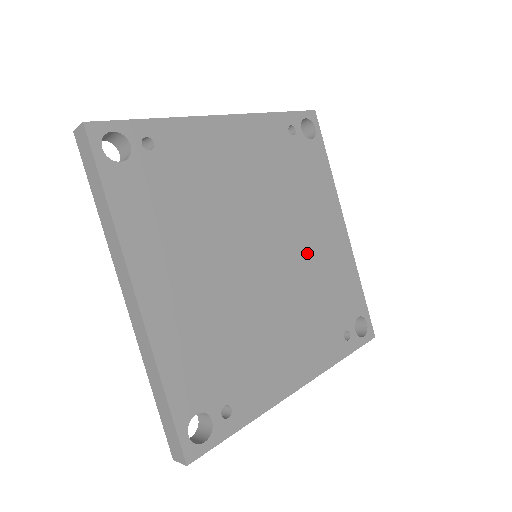
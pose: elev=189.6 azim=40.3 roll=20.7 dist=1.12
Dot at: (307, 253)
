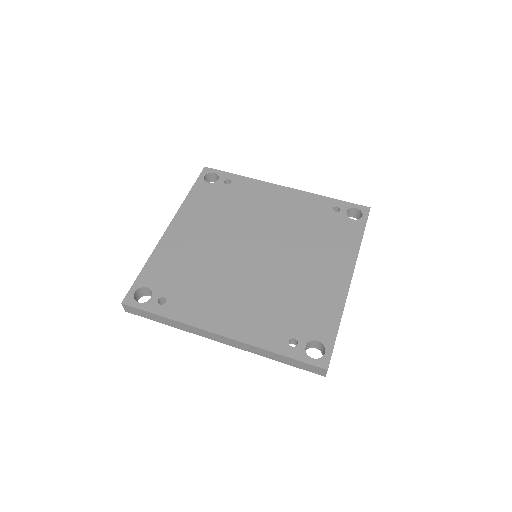
Dot at: (295, 271)
